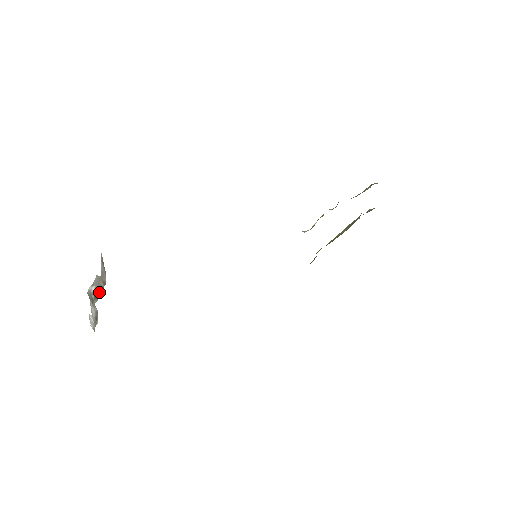
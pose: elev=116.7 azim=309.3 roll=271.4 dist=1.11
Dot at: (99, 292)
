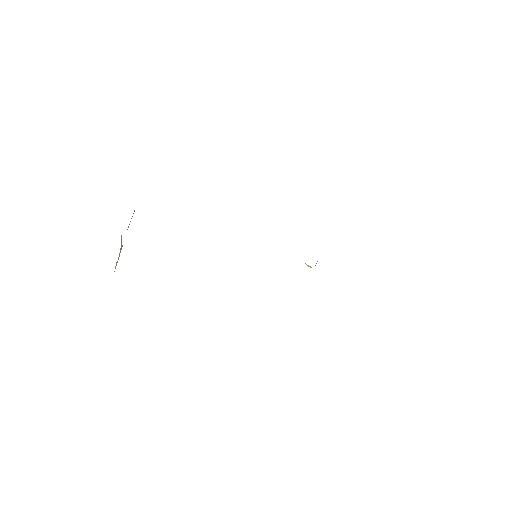
Dot at: occluded
